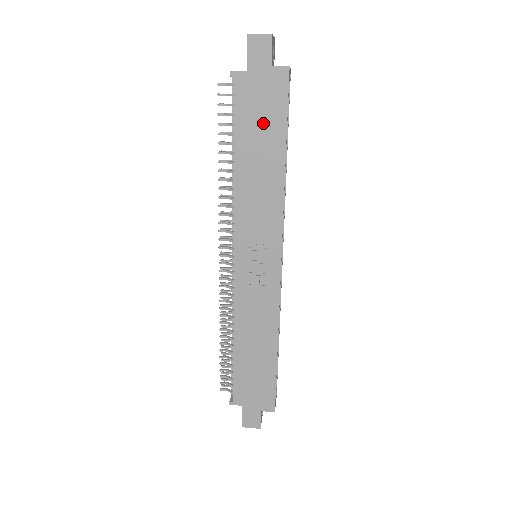
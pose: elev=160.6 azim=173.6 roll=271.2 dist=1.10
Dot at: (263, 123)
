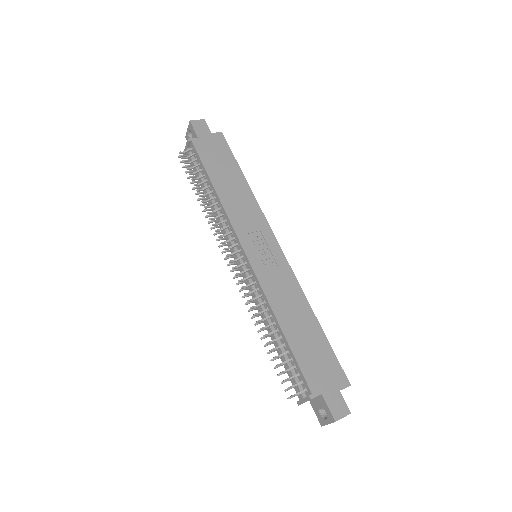
Dot at: (221, 162)
